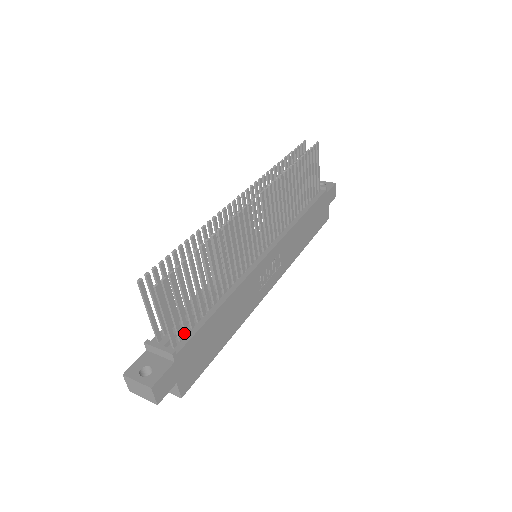
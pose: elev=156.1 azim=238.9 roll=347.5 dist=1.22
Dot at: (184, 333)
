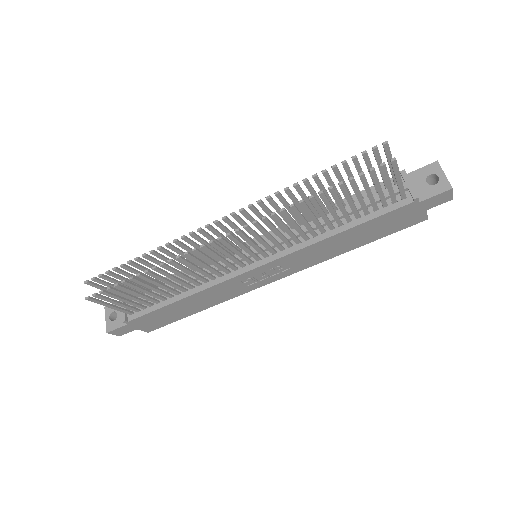
Dot at: (142, 307)
